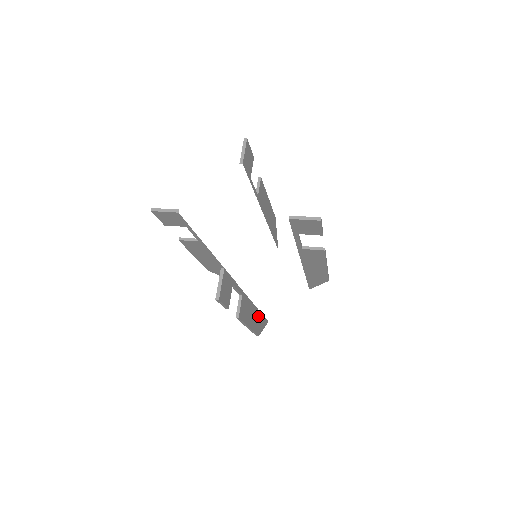
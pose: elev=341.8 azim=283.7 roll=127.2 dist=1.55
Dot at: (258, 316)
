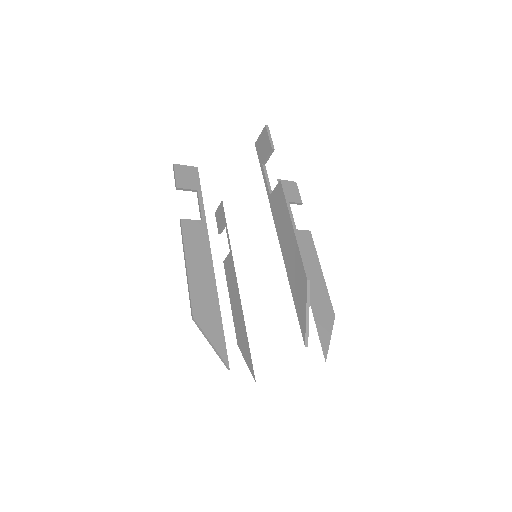
Dot at: (212, 299)
